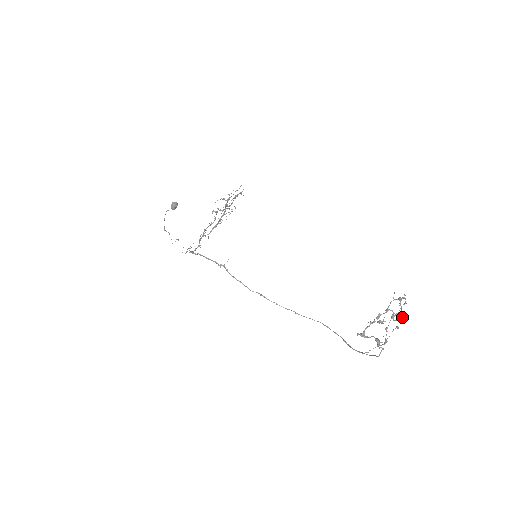
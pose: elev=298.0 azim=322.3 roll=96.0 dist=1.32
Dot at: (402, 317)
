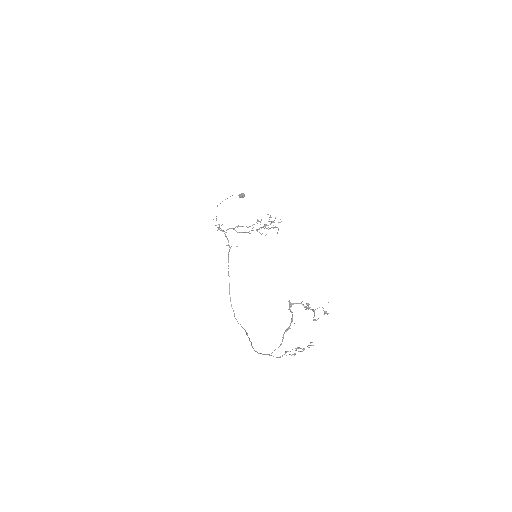
Dot at: occluded
